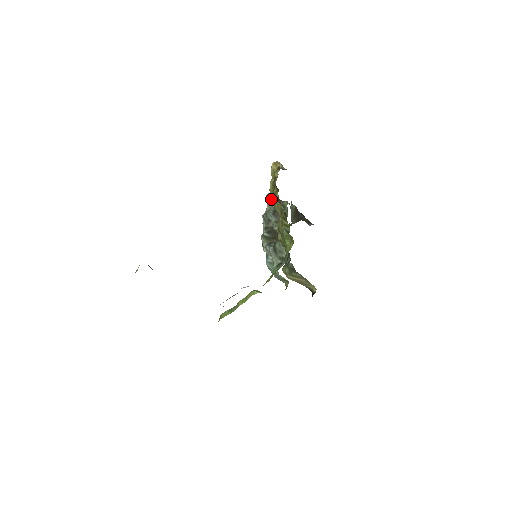
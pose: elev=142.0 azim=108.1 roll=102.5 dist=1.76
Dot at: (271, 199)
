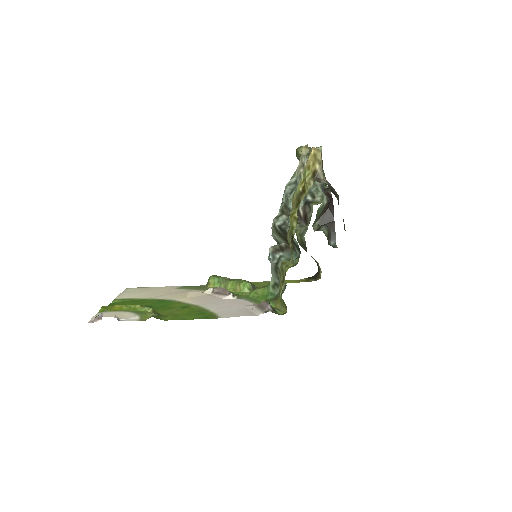
Dot at: (305, 164)
